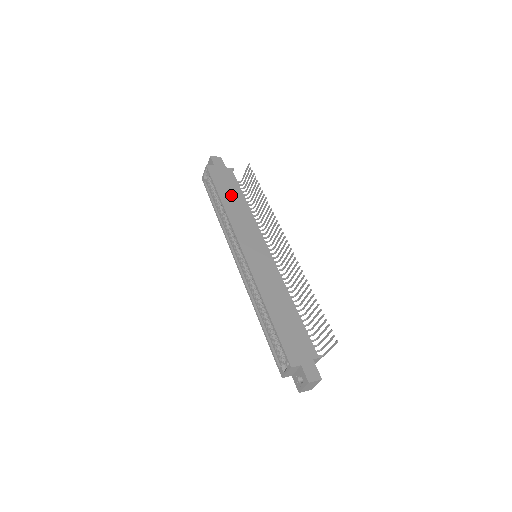
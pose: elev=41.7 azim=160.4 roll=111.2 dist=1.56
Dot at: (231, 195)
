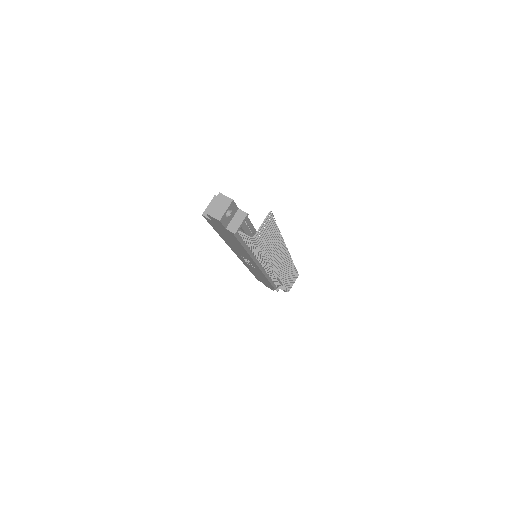
Dot at: occluded
